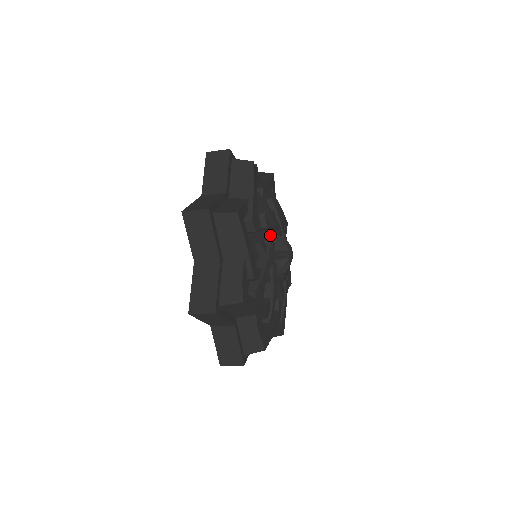
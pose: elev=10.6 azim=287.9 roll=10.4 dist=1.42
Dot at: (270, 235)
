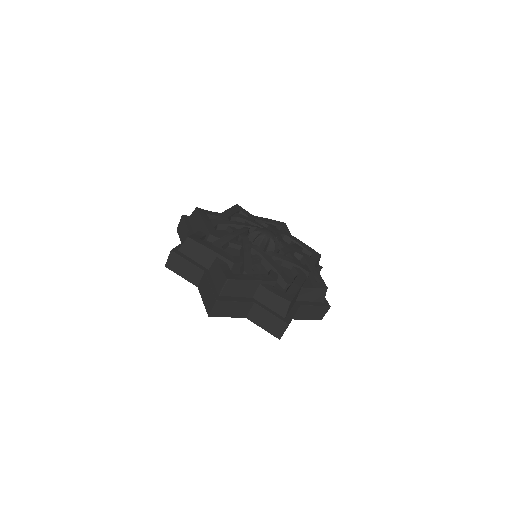
Dot at: (238, 234)
